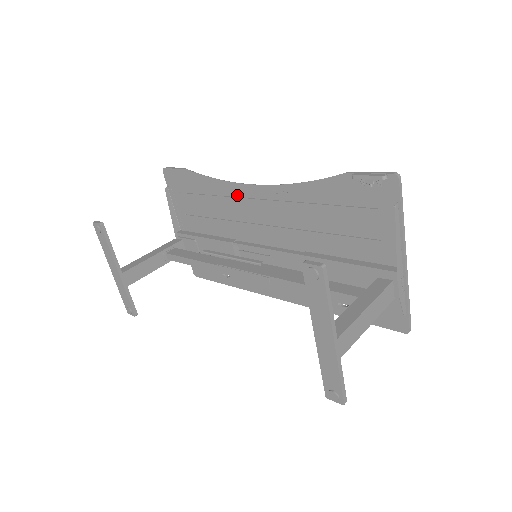
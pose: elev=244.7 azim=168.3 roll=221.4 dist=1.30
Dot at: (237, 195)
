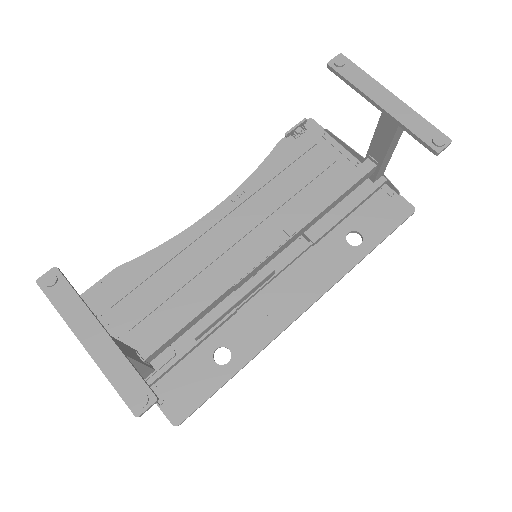
Dot at: (195, 238)
